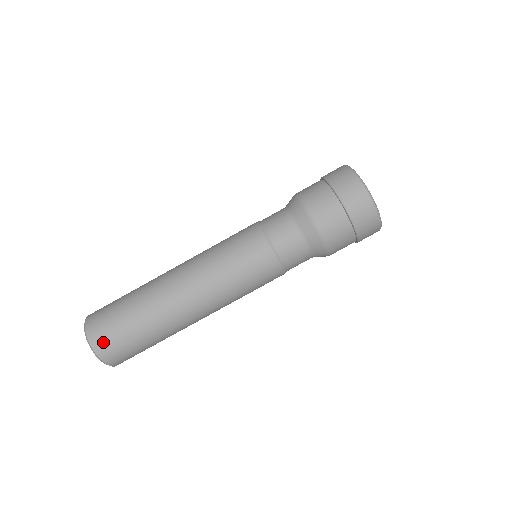
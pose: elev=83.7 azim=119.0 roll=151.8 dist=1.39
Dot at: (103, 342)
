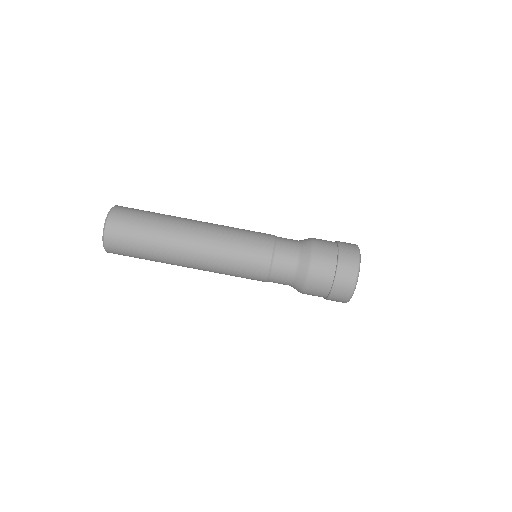
Dot at: (114, 236)
